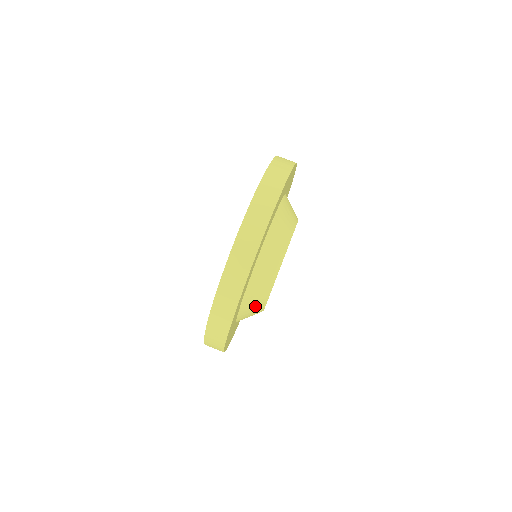
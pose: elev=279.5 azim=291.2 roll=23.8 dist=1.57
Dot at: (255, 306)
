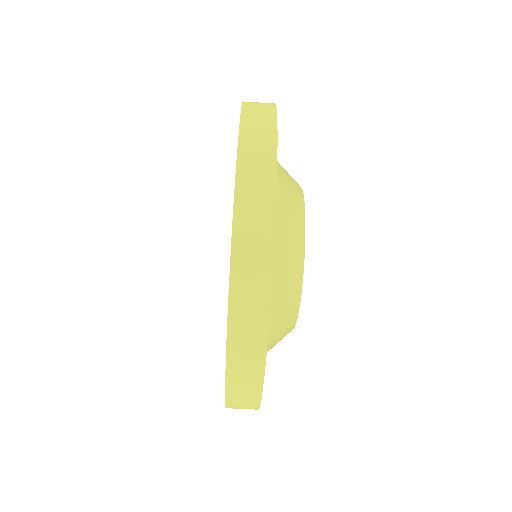
Dot at: (286, 309)
